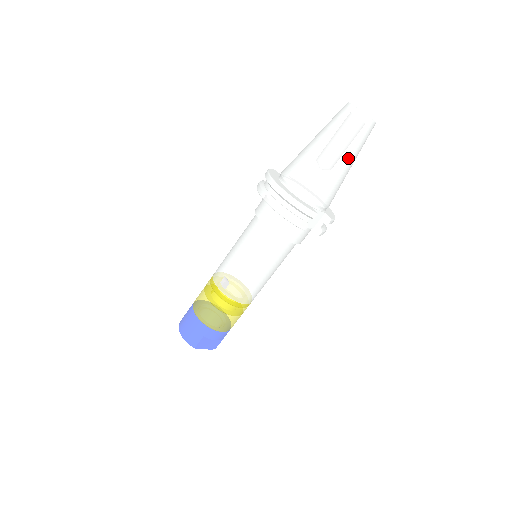
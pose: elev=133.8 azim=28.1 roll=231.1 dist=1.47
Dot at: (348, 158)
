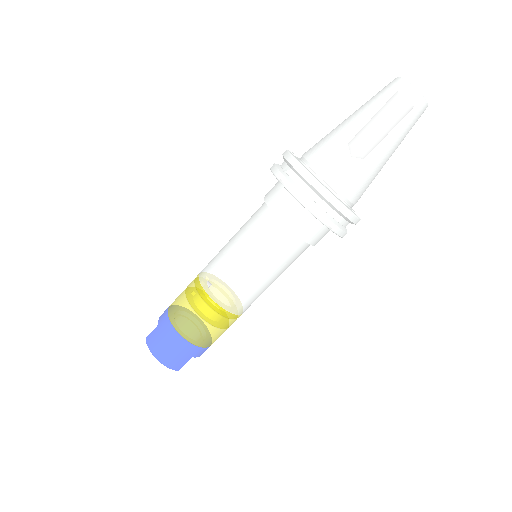
Dot at: occluded
